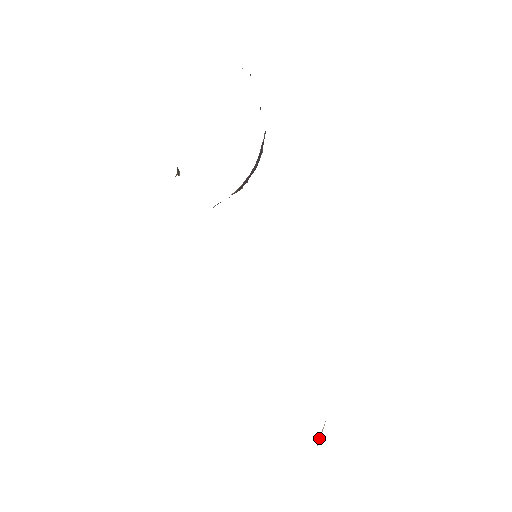
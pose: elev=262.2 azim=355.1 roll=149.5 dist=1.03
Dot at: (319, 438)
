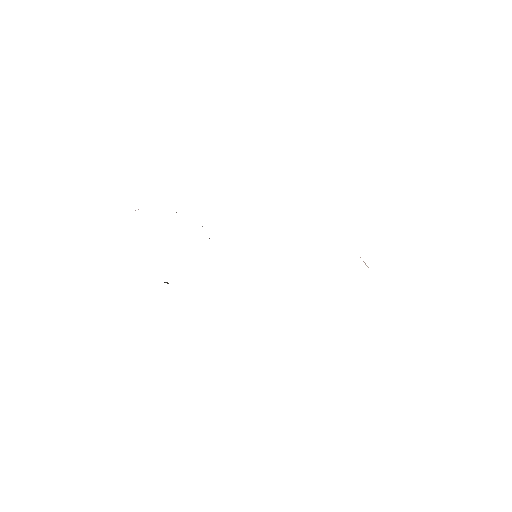
Dot at: occluded
